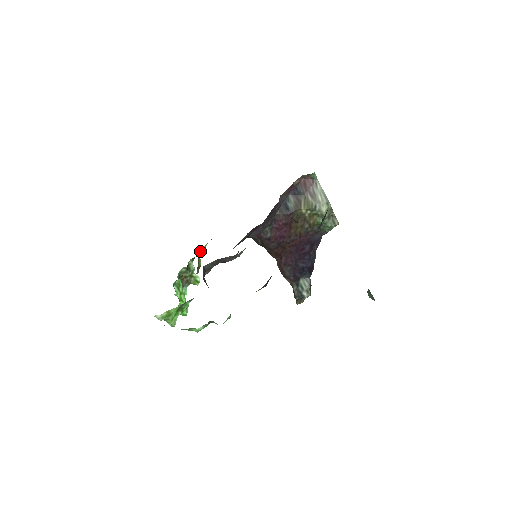
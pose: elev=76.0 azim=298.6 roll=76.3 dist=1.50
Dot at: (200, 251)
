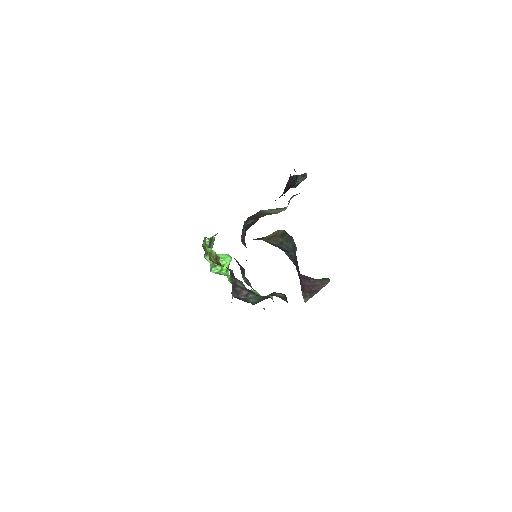
Dot at: occluded
